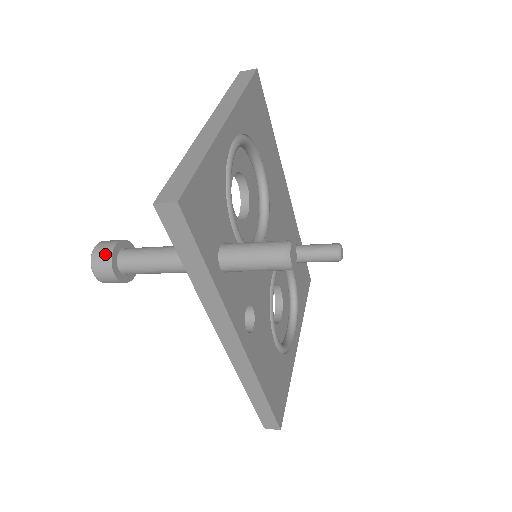
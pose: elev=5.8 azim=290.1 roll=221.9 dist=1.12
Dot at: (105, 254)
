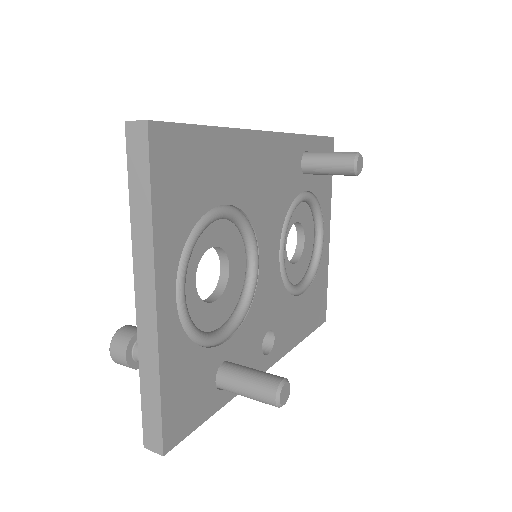
Dot at: (122, 363)
